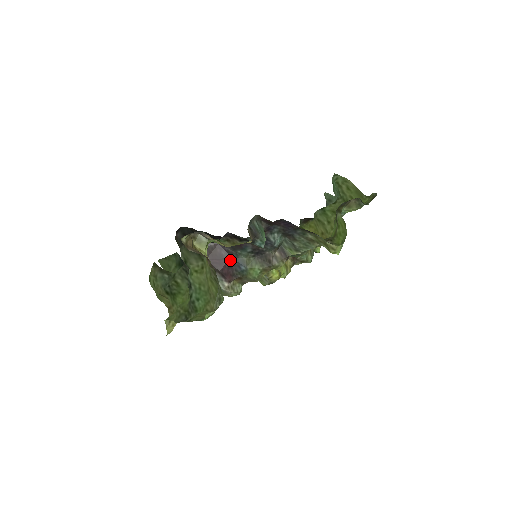
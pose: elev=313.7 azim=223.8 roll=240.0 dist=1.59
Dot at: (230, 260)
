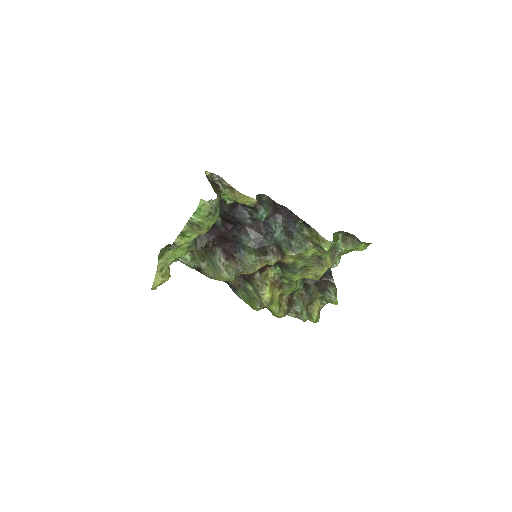
Dot at: (233, 242)
